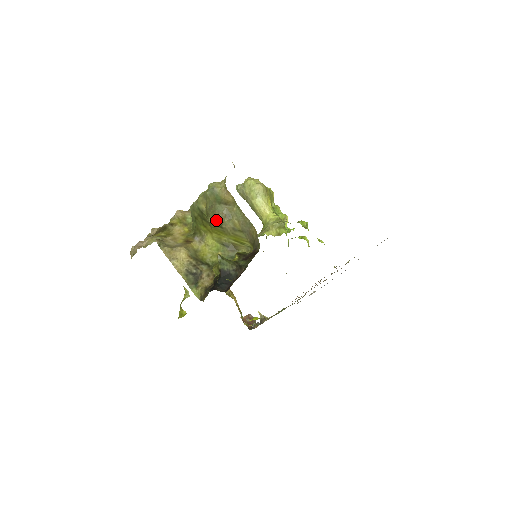
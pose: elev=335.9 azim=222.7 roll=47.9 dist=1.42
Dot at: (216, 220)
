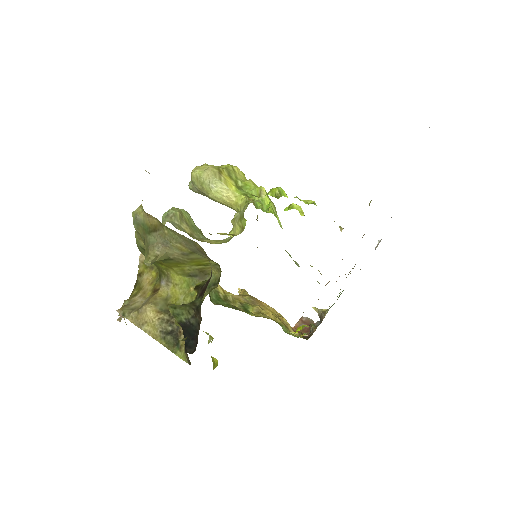
Dot at: (152, 258)
